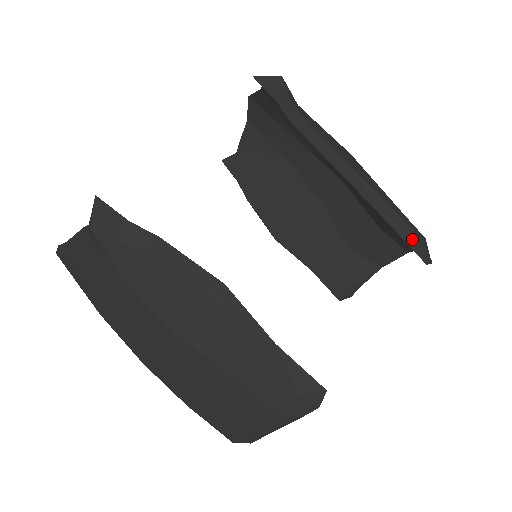
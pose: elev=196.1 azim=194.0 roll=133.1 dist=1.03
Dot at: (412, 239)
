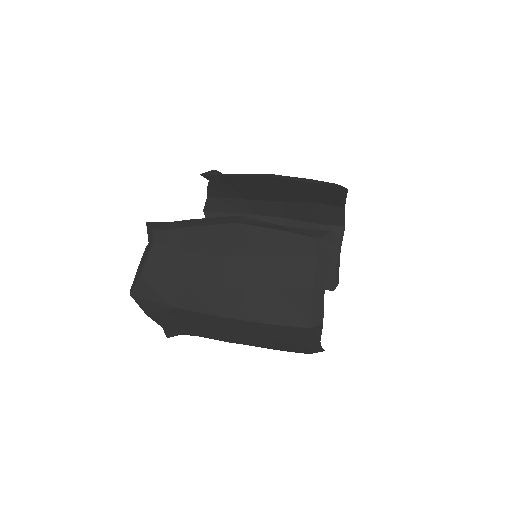
Dot at: (328, 184)
